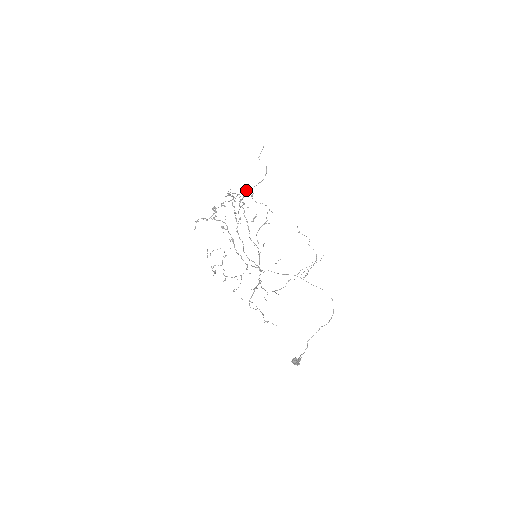
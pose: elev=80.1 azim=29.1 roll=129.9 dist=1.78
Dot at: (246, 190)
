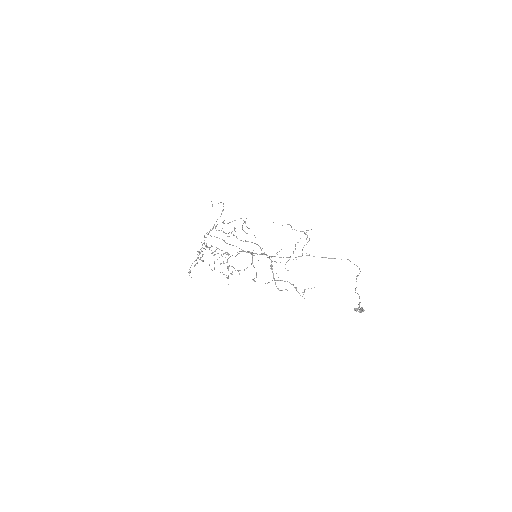
Dot at: occluded
